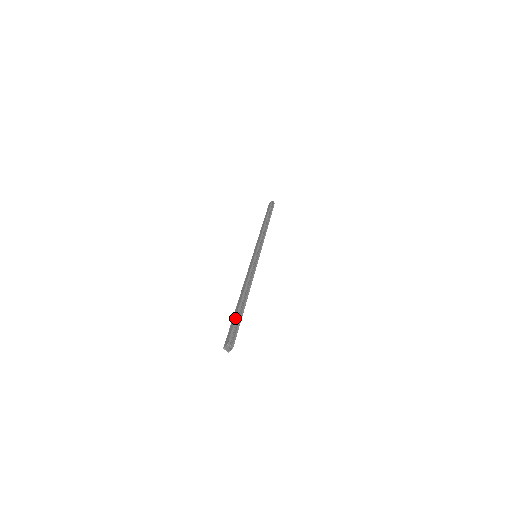
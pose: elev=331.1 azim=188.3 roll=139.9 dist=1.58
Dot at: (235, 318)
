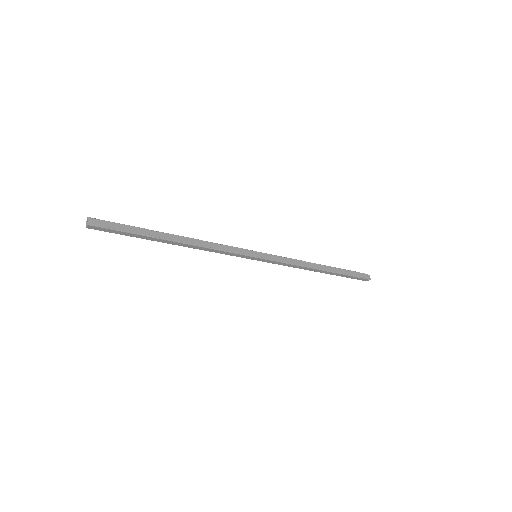
Dot at: occluded
